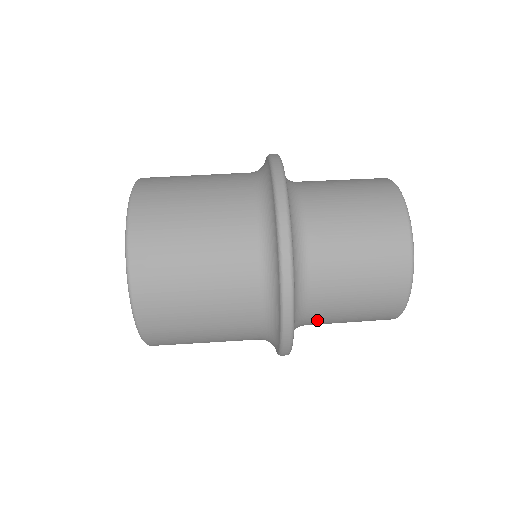
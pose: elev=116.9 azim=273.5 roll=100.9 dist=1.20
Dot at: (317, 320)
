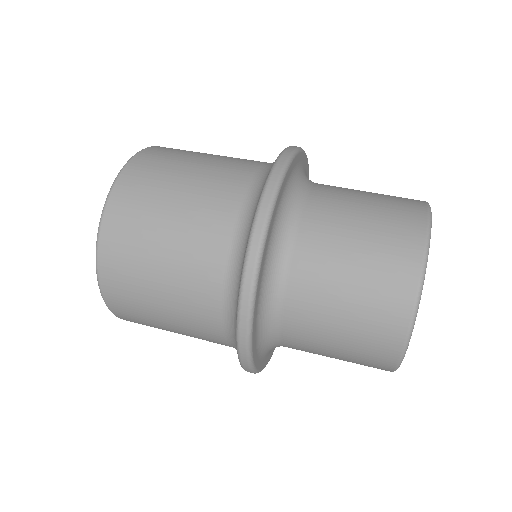
Dot at: (305, 262)
